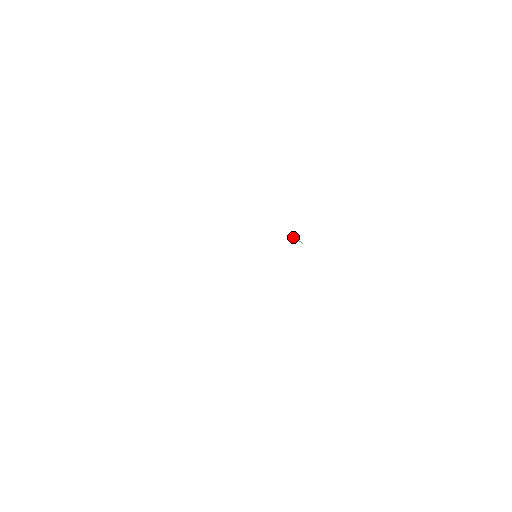
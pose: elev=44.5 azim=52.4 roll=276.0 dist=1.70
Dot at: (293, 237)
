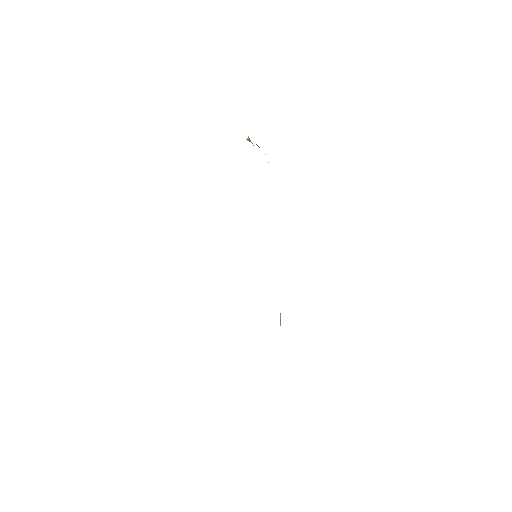
Dot at: occluded
